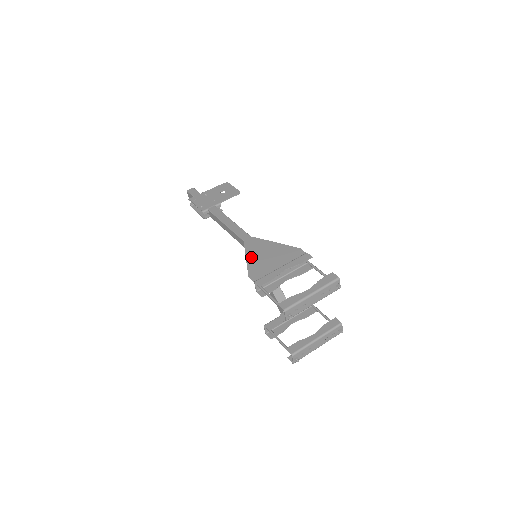
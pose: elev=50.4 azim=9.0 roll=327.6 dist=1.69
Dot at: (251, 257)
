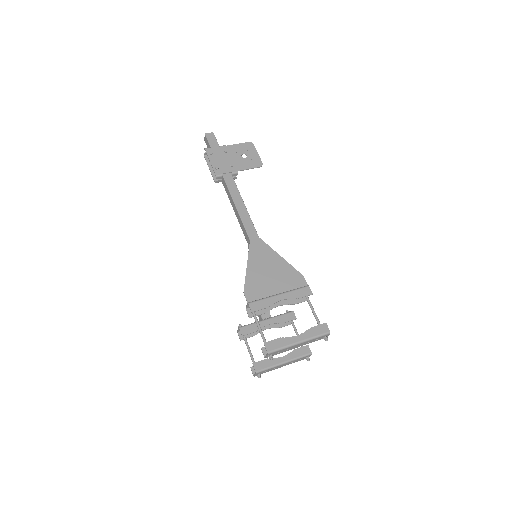
Dot at: (252, 267)
